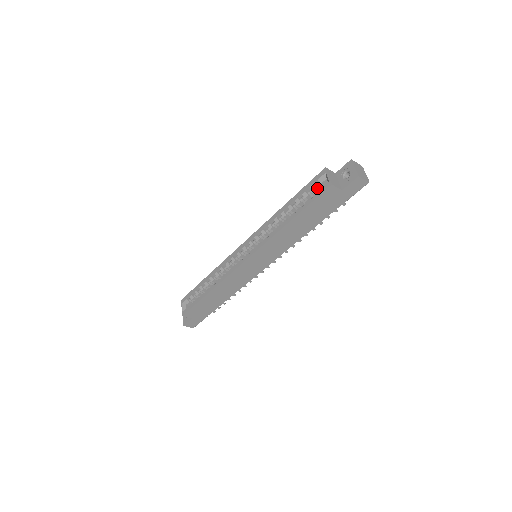
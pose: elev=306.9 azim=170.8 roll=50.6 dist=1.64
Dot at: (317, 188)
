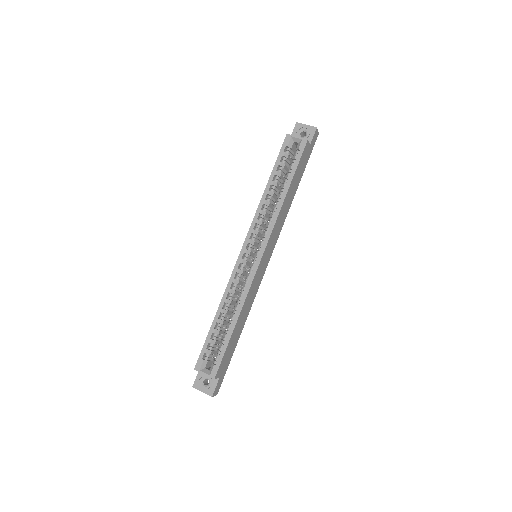
Dot at: (288, 155)
